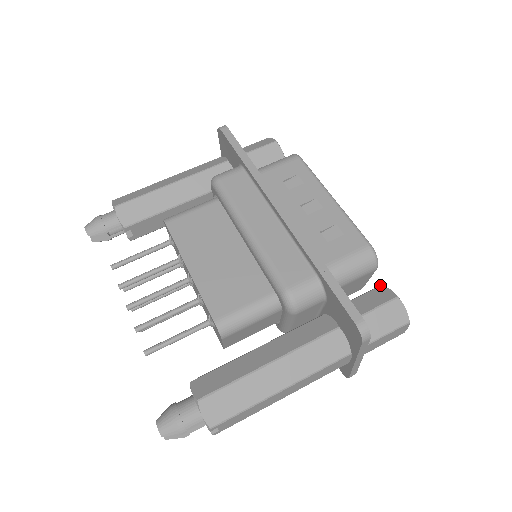
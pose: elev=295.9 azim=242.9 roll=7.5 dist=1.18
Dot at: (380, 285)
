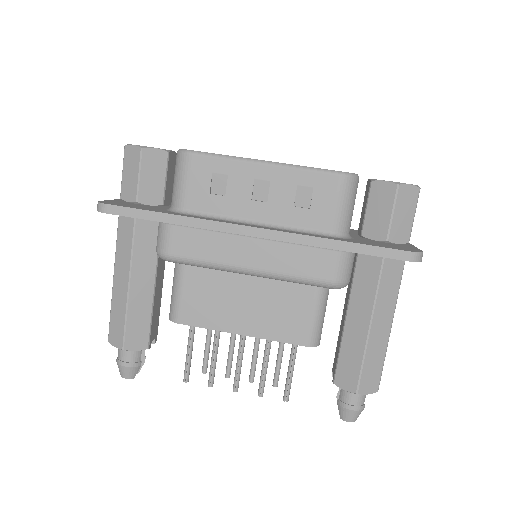
Dot at: (371, 182)
